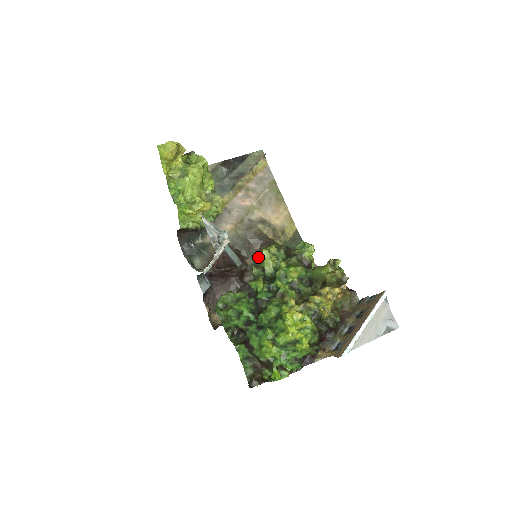
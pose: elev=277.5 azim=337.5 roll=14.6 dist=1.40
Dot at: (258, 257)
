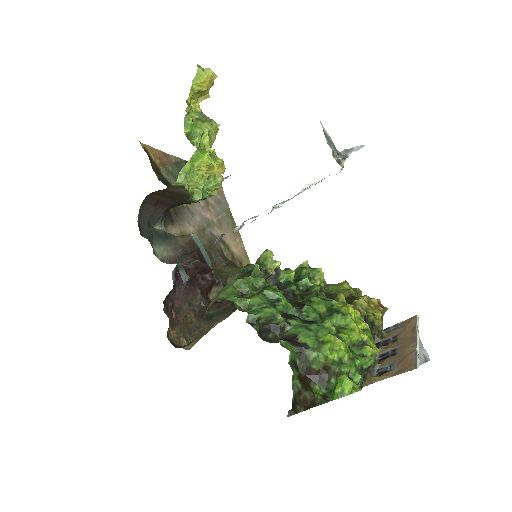
Dot at: (221, 277)
